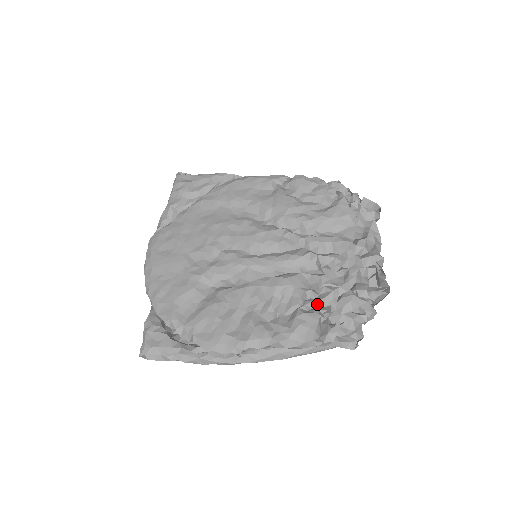
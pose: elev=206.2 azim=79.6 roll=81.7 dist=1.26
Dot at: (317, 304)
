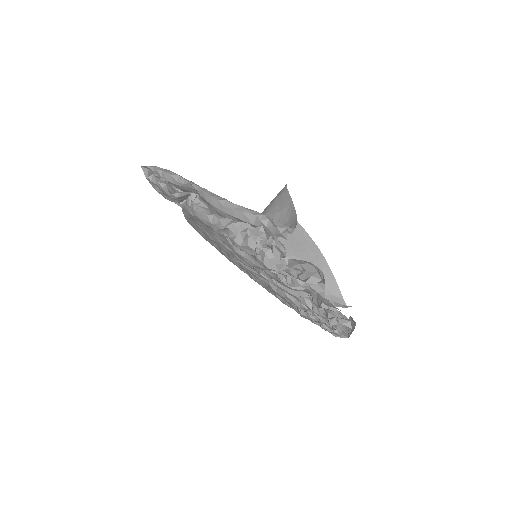
Dot at: occluded
